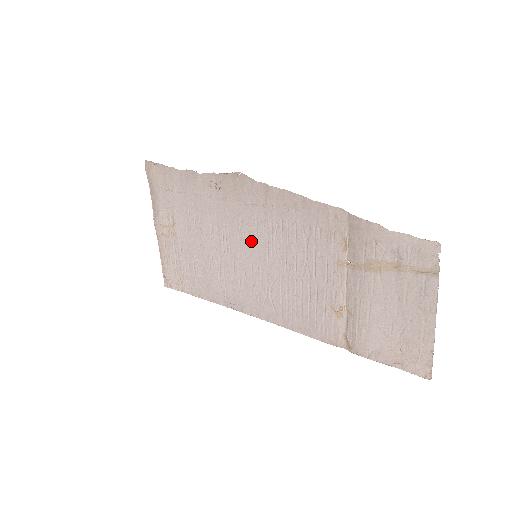
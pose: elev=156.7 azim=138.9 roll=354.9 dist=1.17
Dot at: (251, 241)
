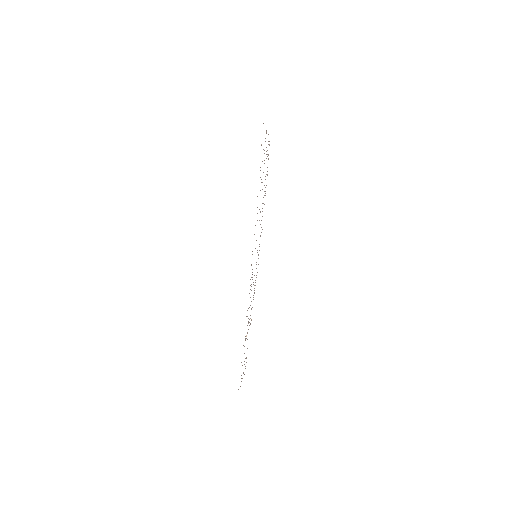
Dot at: occluded
